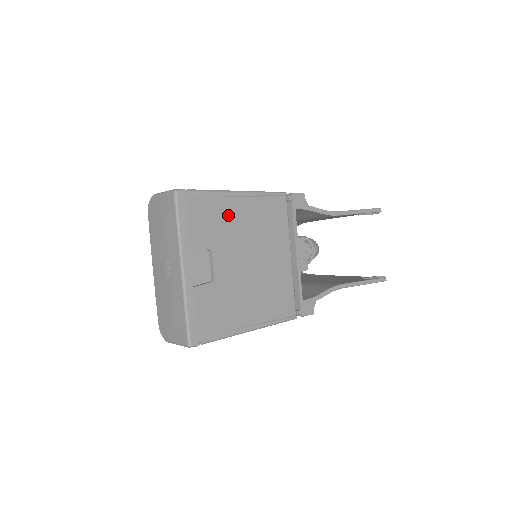
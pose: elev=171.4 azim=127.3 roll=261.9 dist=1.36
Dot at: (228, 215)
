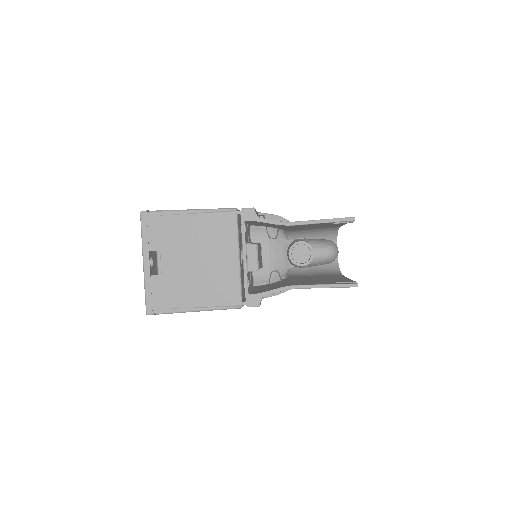
Dot at: (180, 227)
